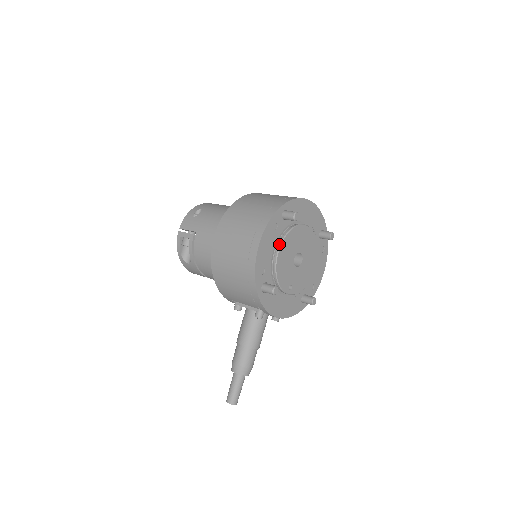
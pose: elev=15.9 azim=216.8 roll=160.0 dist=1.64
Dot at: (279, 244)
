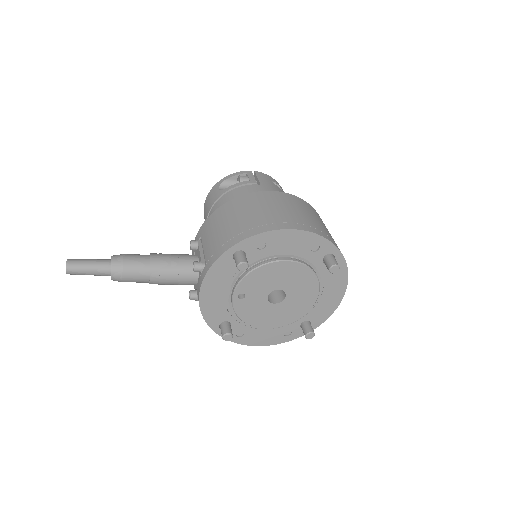
Dot at: (295, 260)
